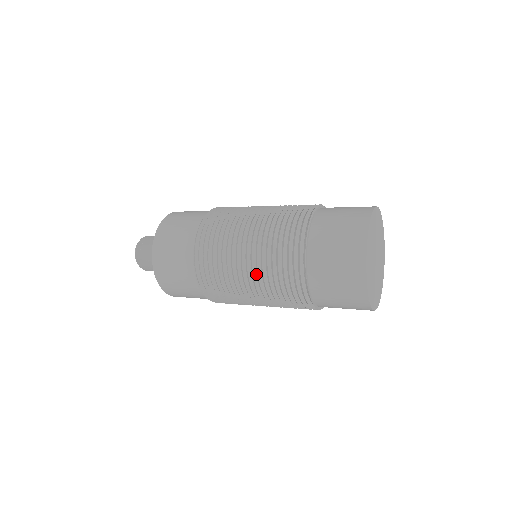
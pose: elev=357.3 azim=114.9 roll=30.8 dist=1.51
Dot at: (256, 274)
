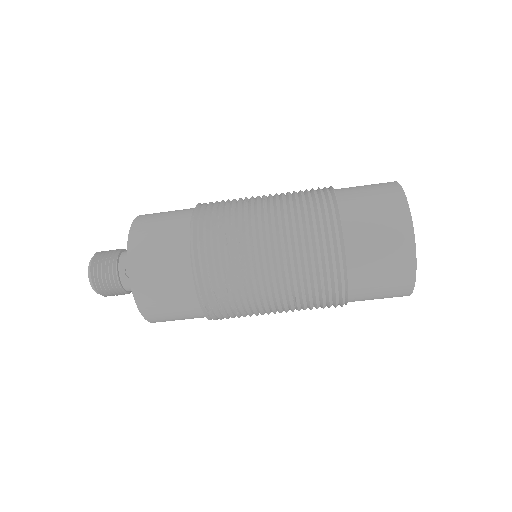
Dot at: (276, 242)
